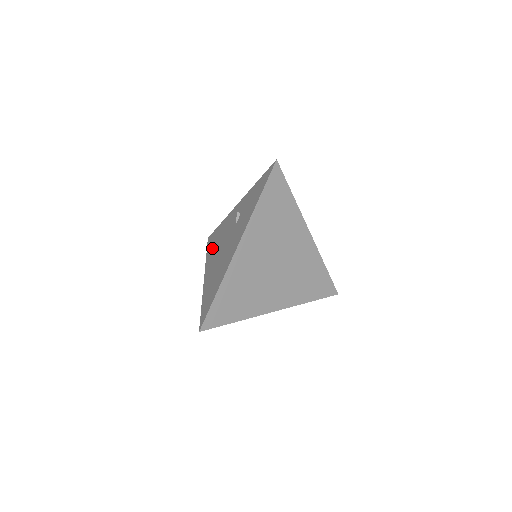
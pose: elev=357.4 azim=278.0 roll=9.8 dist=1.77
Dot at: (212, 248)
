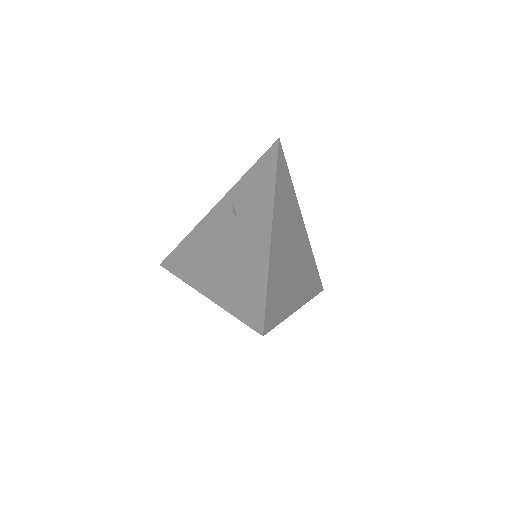
Dot at: (190, 264)
